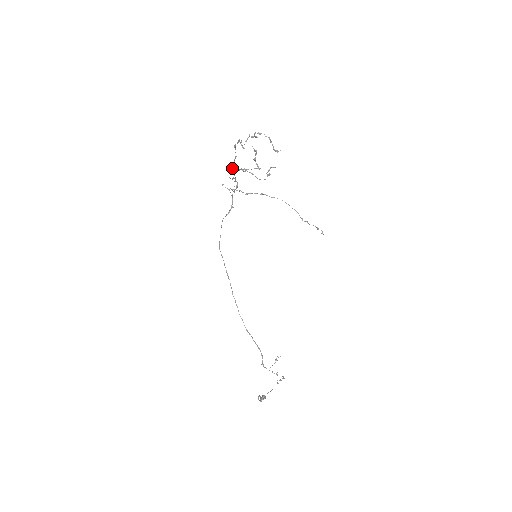
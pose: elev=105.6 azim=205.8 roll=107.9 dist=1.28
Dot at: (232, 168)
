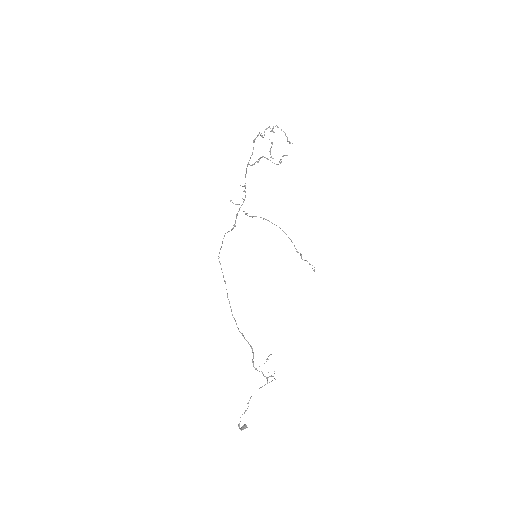
Dot at: (246, 169)
